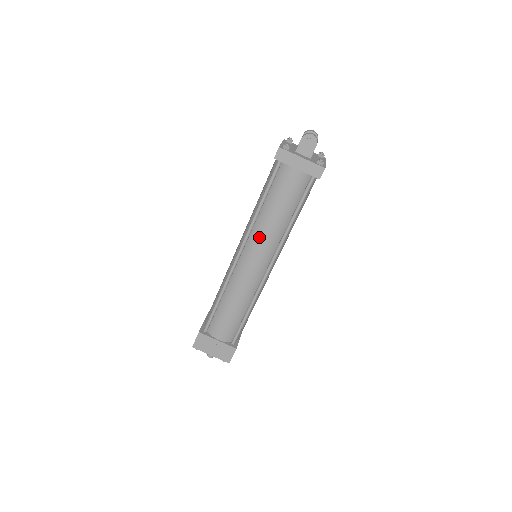
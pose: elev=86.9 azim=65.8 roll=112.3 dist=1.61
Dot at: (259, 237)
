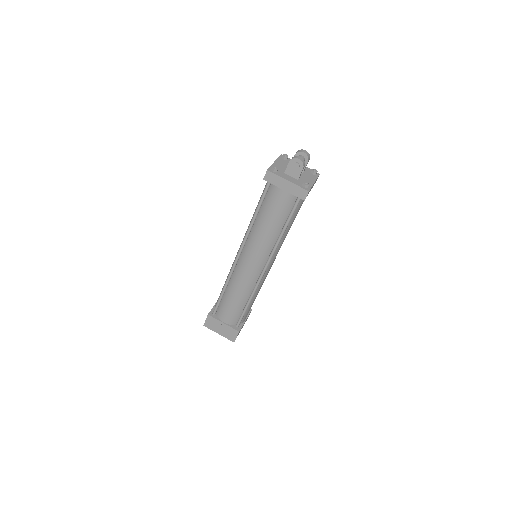
Dot at: (254, 244)
